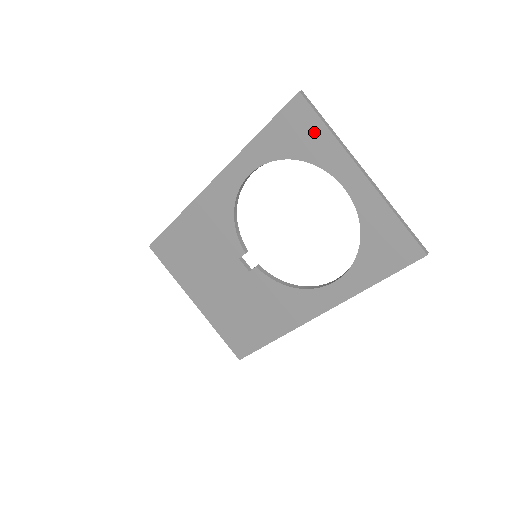
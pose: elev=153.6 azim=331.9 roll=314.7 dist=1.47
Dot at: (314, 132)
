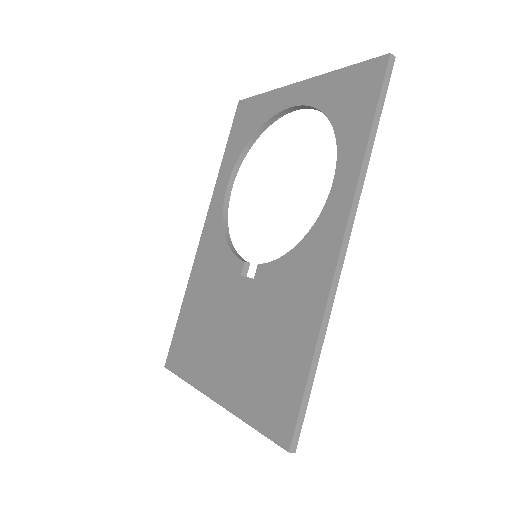
Dot at: (256, 106)
